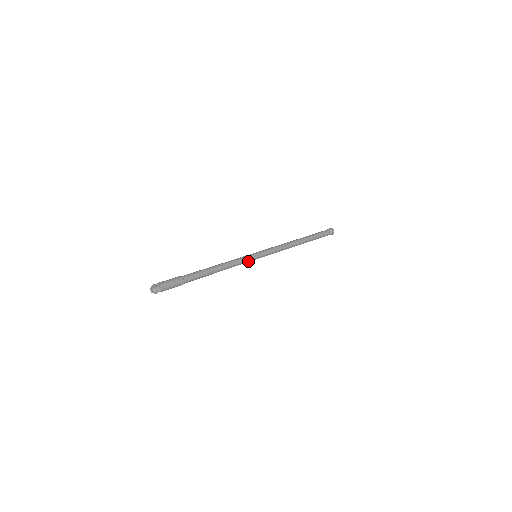
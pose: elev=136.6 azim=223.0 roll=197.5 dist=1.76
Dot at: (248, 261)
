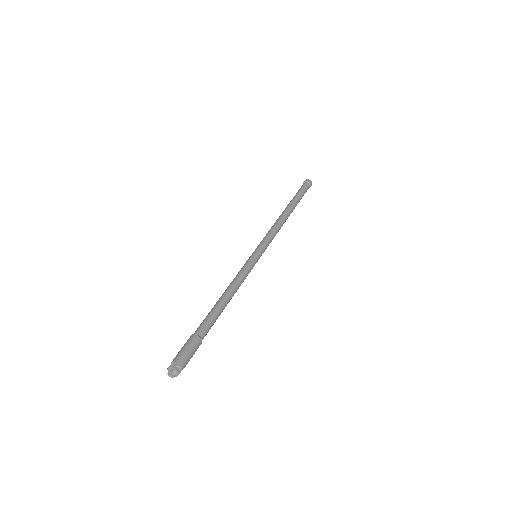
Dot at: (252, 268)
